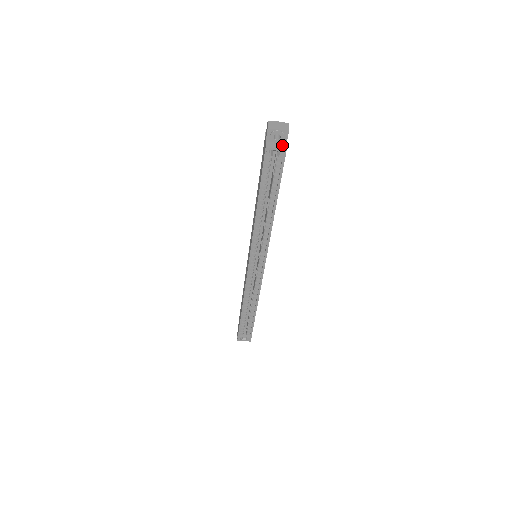
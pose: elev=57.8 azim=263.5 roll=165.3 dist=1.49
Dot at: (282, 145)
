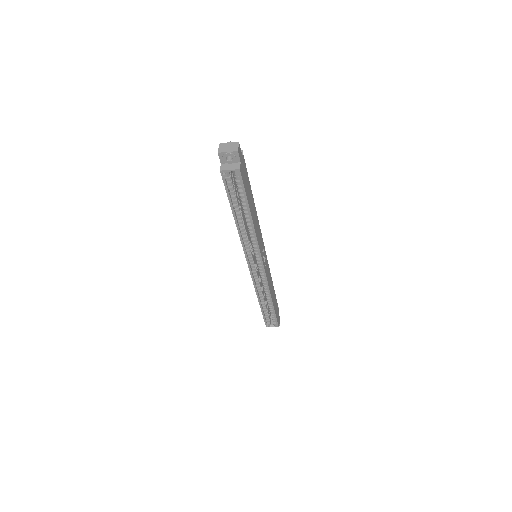
Dot at: (236, 165)
